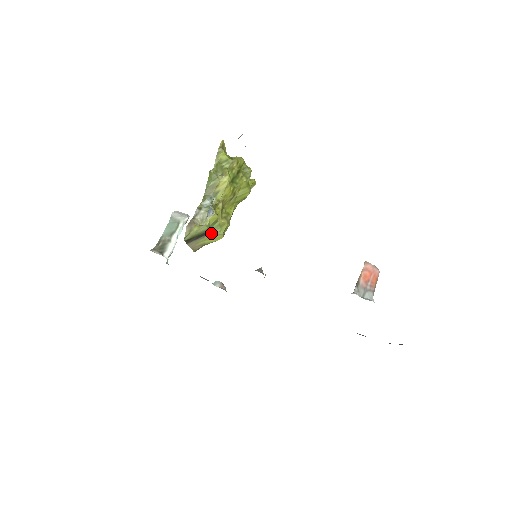
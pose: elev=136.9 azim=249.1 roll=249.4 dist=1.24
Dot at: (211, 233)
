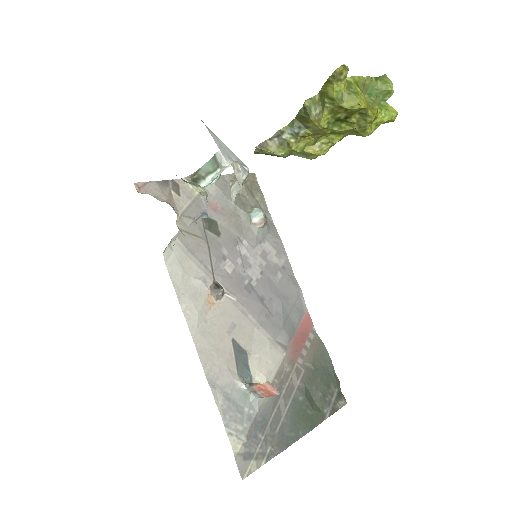
Dot at: (294, 154)
